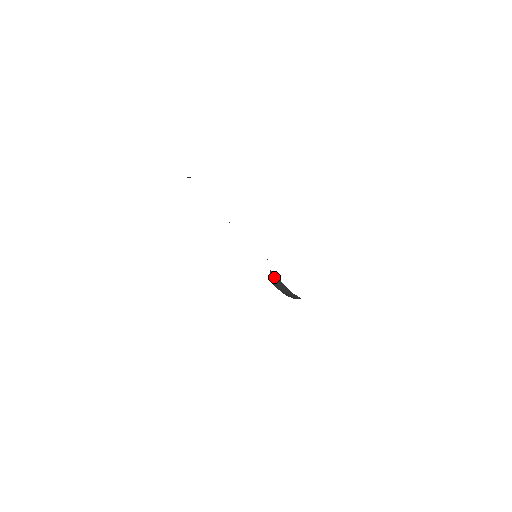
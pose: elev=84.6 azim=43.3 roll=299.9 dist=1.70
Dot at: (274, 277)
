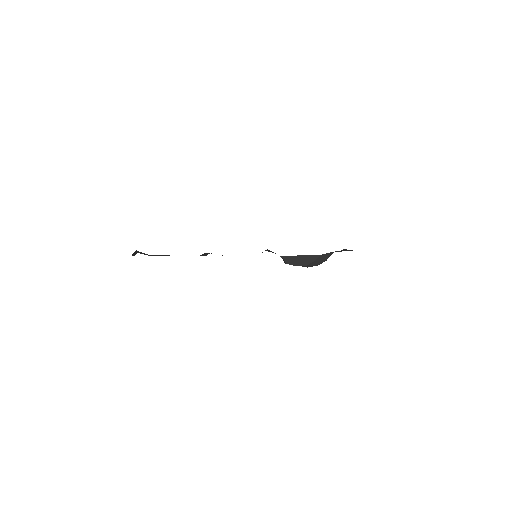
Dot at: (290, 259)
